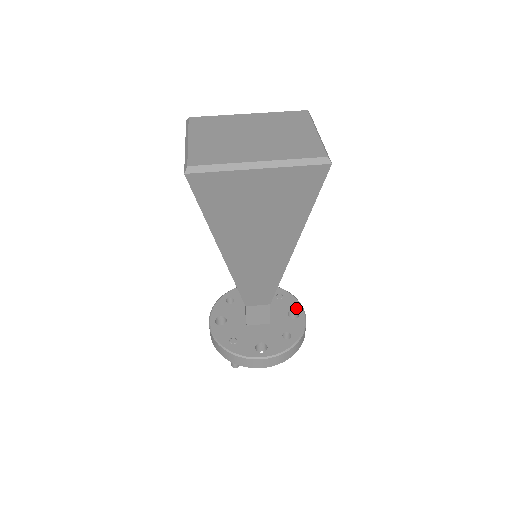
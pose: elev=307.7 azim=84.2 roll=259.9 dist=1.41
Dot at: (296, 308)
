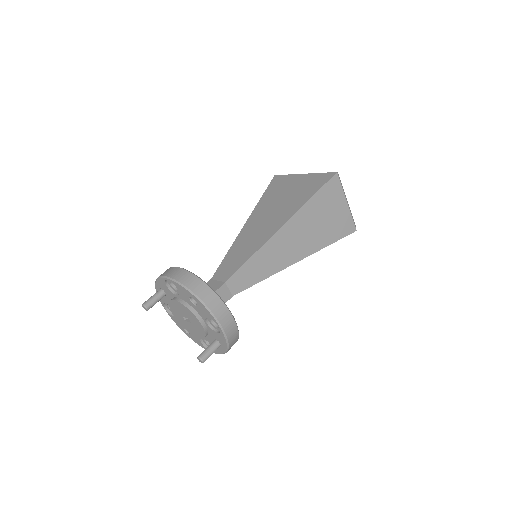
Dot at: occluded
